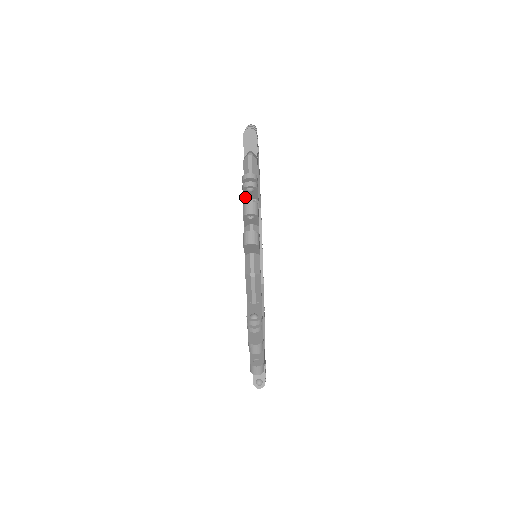
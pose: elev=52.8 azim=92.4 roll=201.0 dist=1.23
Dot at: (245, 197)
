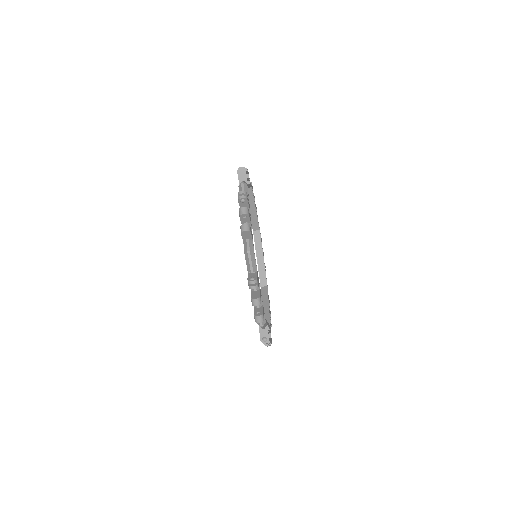
Dot at: occluded
